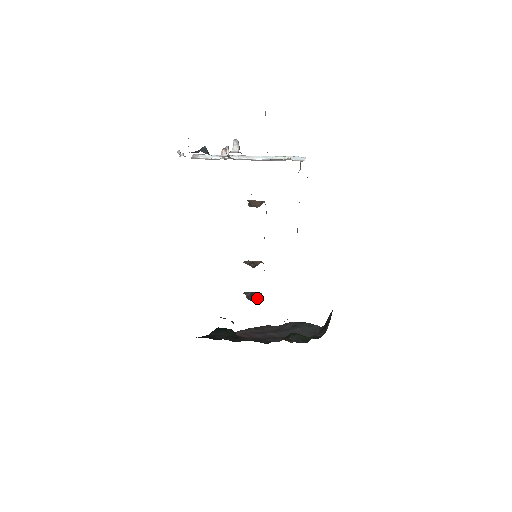
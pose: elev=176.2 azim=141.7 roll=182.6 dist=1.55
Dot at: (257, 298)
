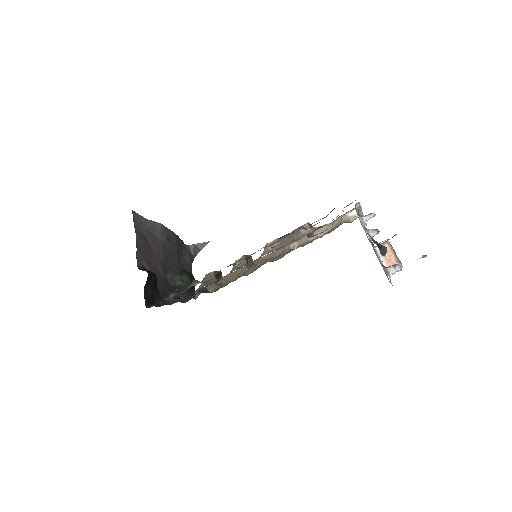
Dot at: (219, 281)
